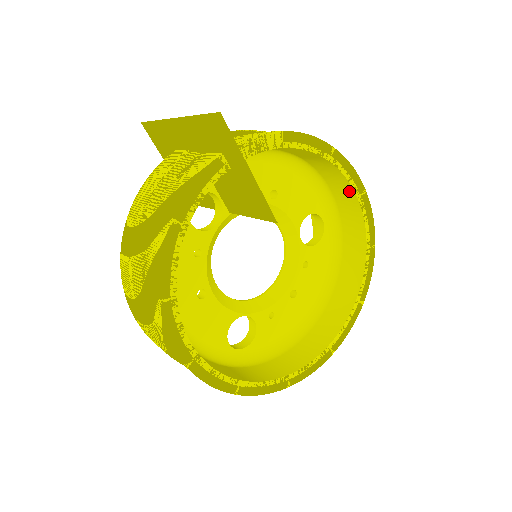
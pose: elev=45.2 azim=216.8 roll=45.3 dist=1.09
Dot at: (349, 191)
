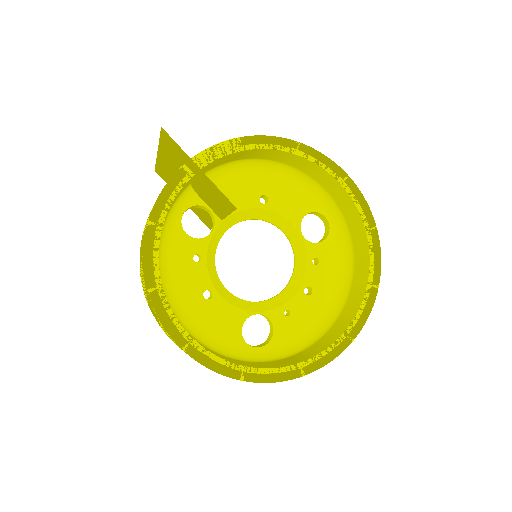
Dot at: (331, 179)
